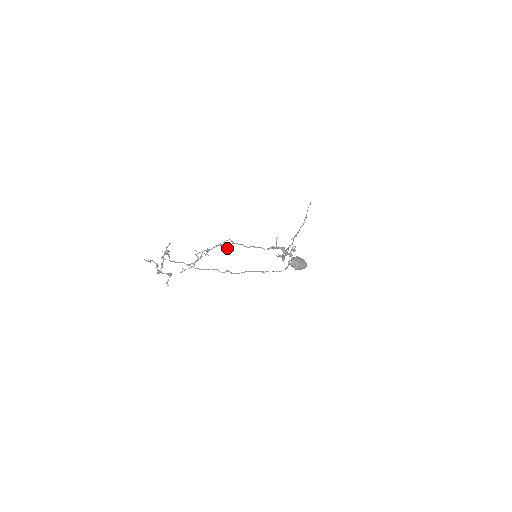
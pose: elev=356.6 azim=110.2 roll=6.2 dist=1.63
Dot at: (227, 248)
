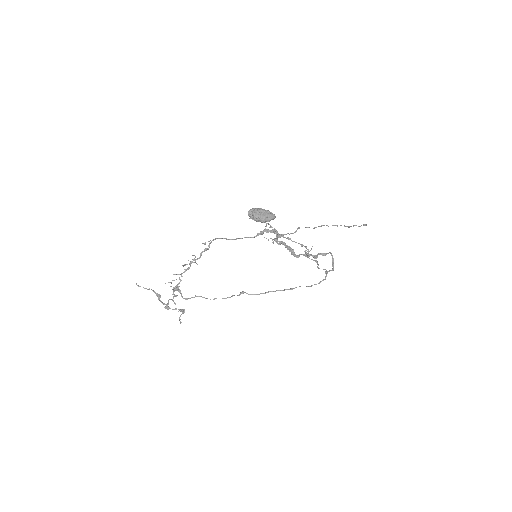
Dot at: (204, 243)
